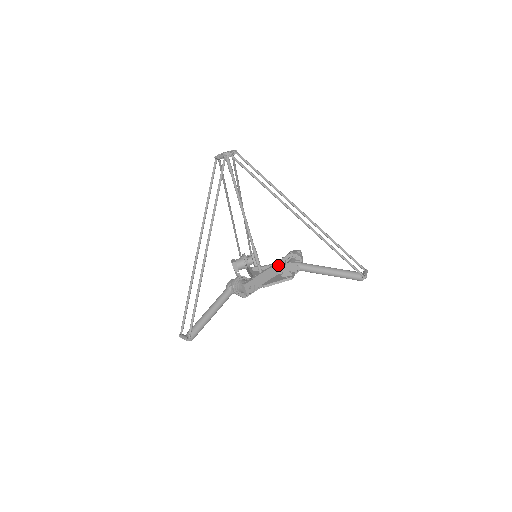
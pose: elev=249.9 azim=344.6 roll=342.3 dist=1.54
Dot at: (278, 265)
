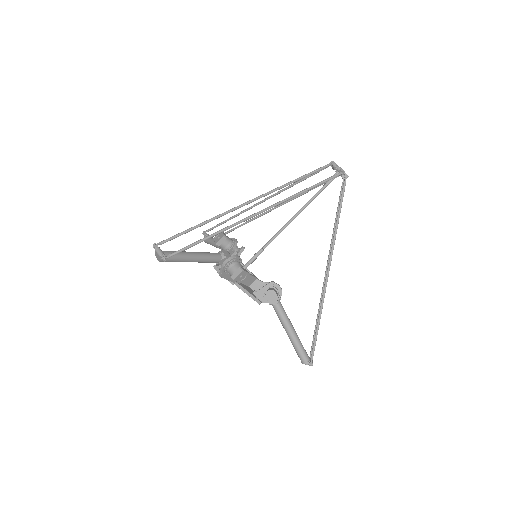
Dot at: (258, 281)
